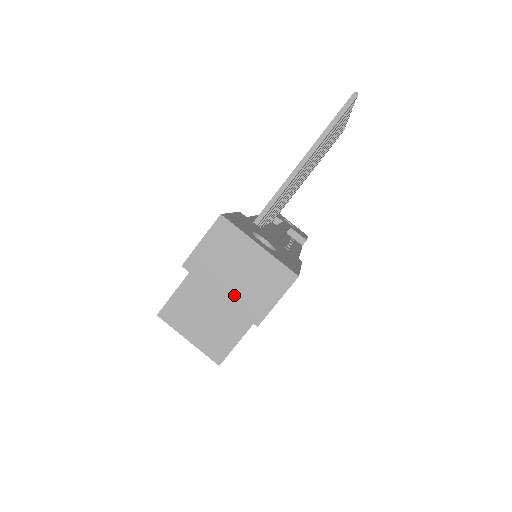
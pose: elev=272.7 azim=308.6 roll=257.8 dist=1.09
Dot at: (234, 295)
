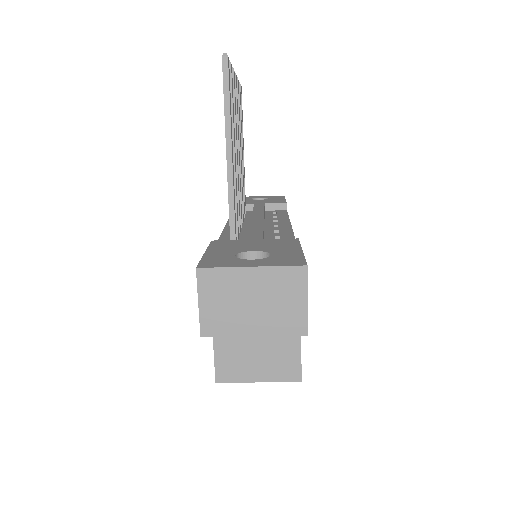
Dot at: (265, 325)
